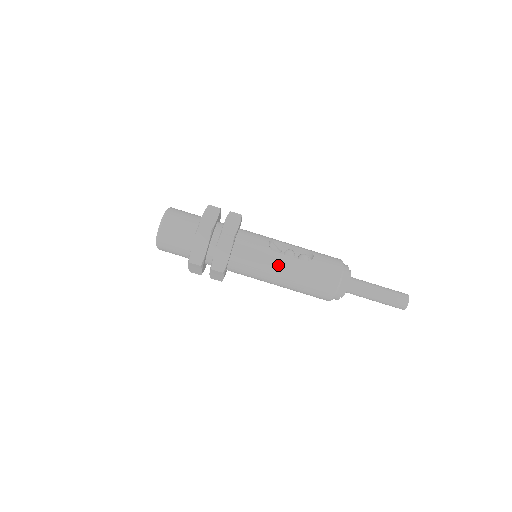
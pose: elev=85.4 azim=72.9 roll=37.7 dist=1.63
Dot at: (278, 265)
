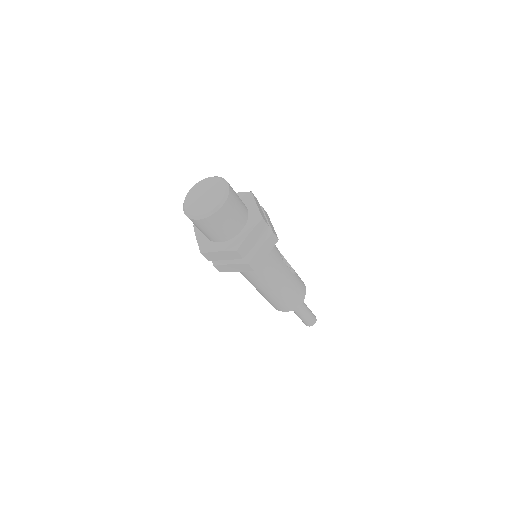
Dot at: (282, 274)
